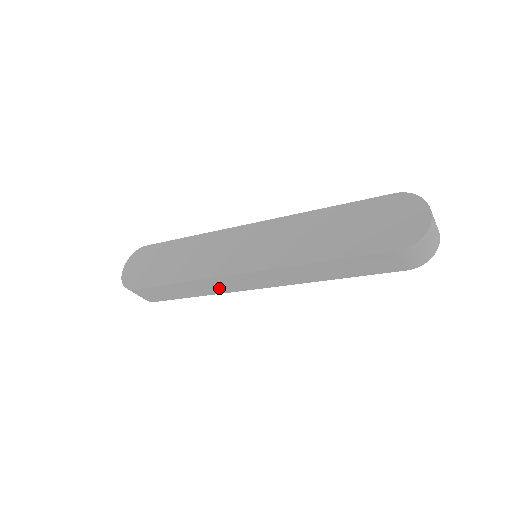
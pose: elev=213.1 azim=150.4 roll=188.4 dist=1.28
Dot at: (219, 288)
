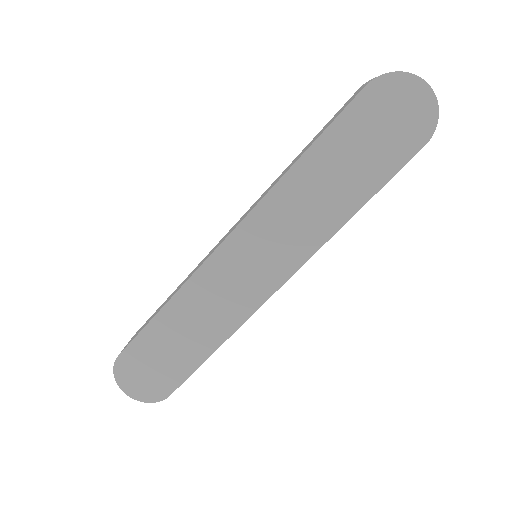
Dot at: occluded
